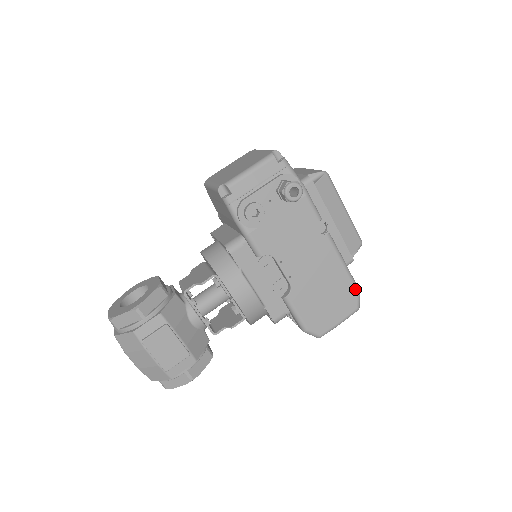
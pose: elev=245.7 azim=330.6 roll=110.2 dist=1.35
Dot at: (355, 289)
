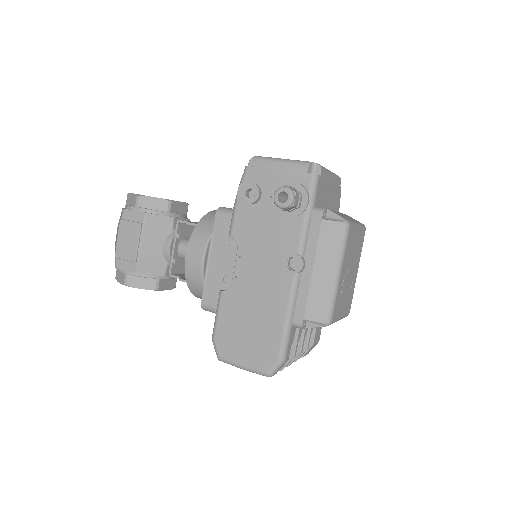
Dot at: (279, 352)
